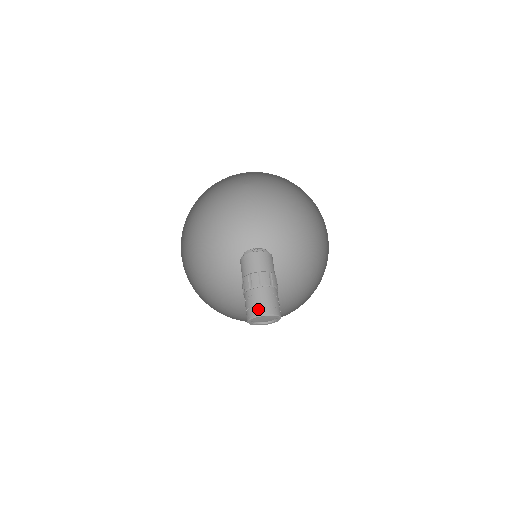
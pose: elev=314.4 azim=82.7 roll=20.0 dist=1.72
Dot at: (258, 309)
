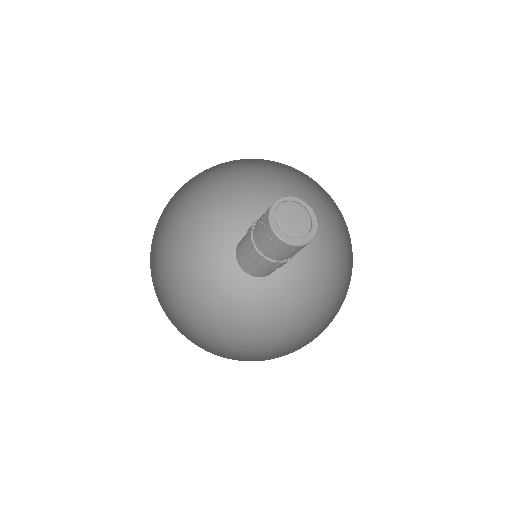
Dot at: occluded
